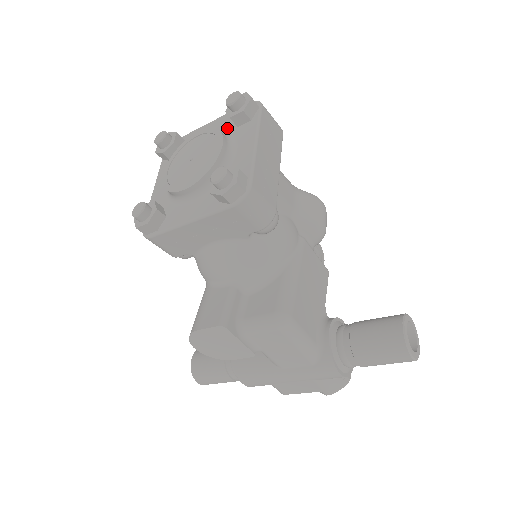
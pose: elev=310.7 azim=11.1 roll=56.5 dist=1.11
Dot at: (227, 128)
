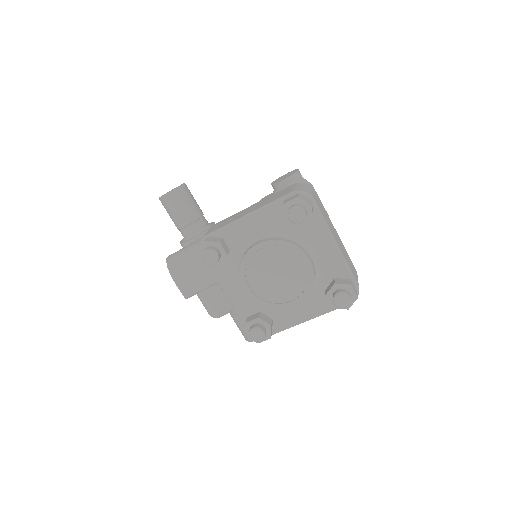
Dot at: (325, 277)
